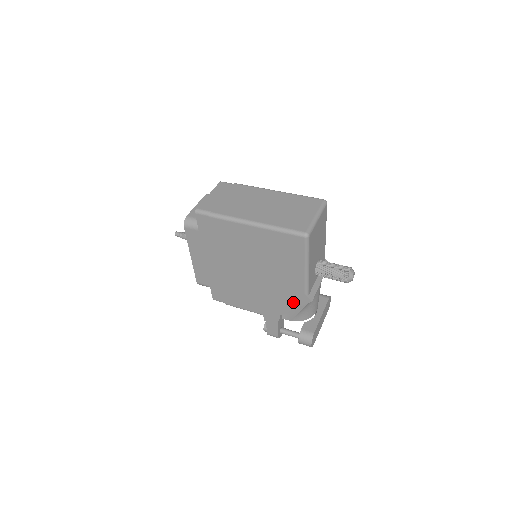
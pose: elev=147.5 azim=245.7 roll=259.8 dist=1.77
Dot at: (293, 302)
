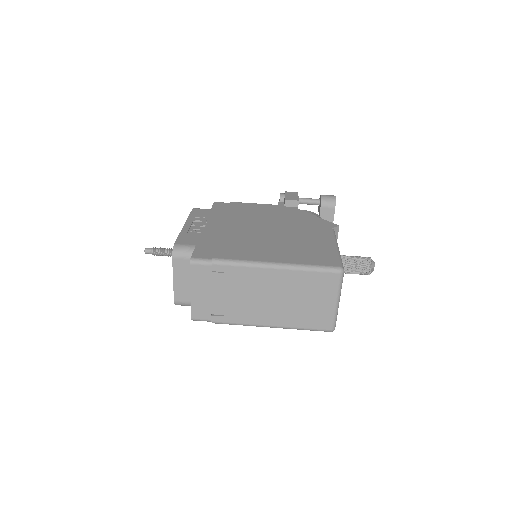
Dot at: occluded
